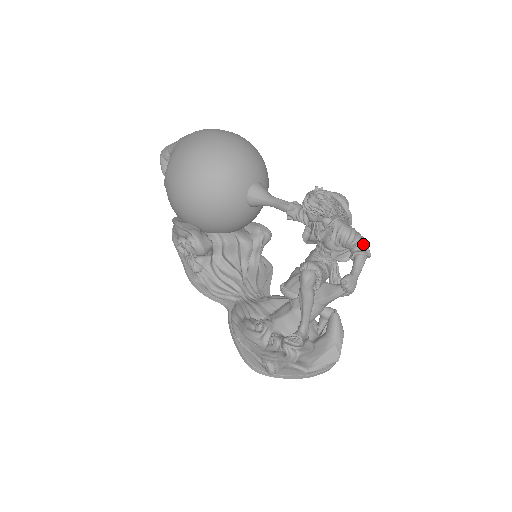
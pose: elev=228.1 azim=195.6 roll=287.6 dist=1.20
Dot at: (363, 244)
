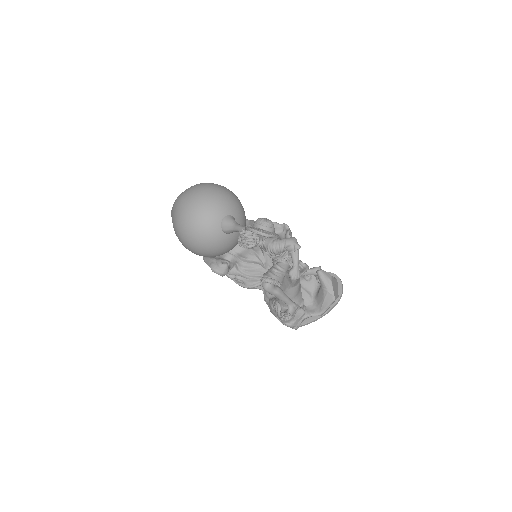
Dot at: (290, 245)
